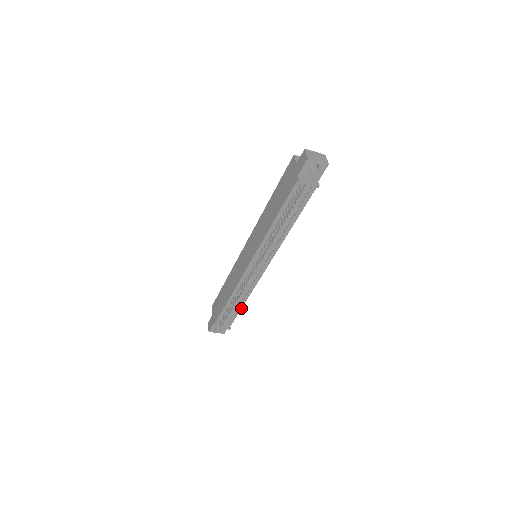
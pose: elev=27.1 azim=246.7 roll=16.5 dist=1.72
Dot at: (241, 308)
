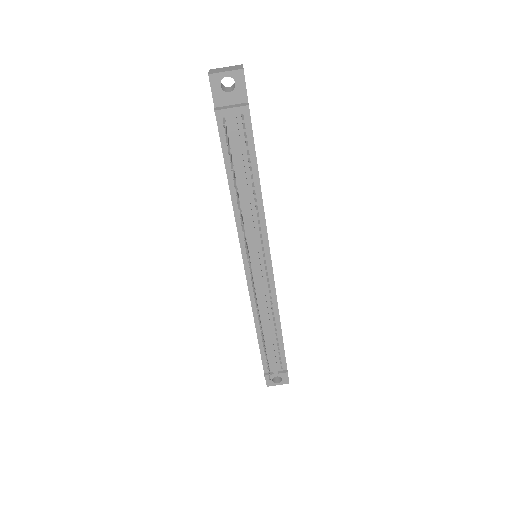
Dot at: (282, 338)
